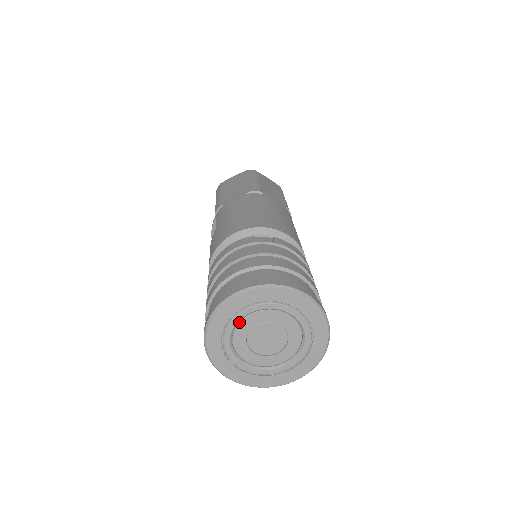
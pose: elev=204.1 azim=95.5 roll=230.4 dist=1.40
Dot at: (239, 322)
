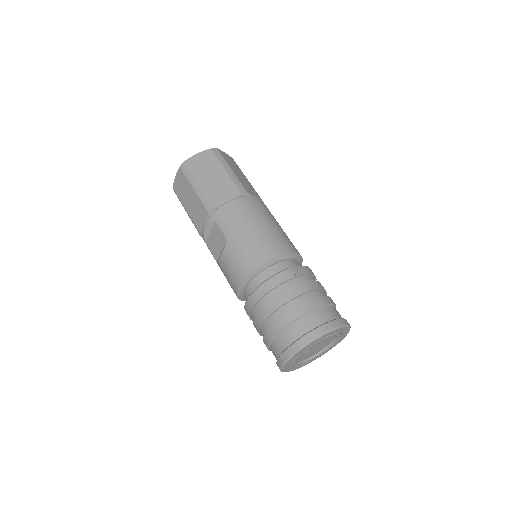
Dot at: (307, 348)
